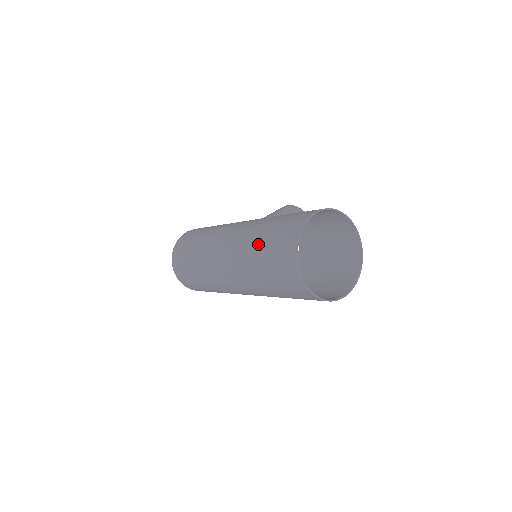
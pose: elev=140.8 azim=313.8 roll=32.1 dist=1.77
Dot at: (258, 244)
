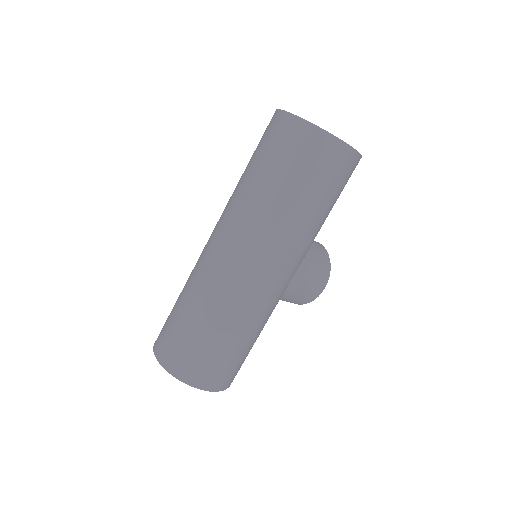
Dot at: occluded
